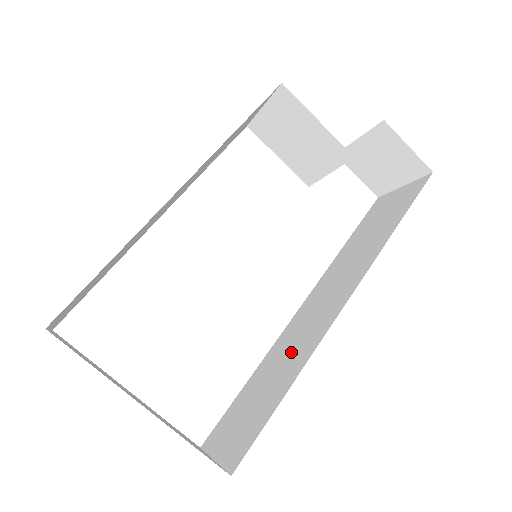
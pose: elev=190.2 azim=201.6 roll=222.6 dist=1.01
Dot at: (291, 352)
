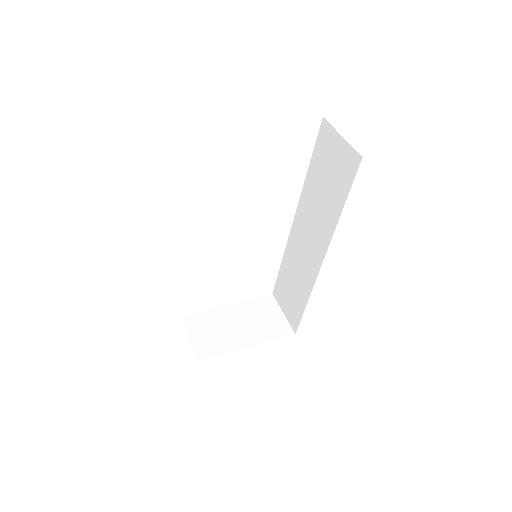
Dot at: (300, 272)
